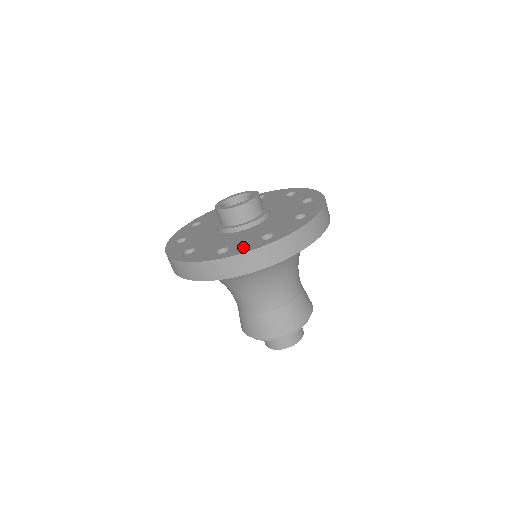
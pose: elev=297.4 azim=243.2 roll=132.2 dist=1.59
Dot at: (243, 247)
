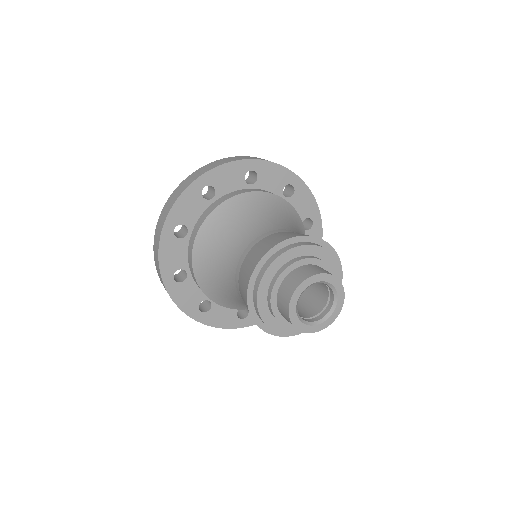
Dot at: occluded
